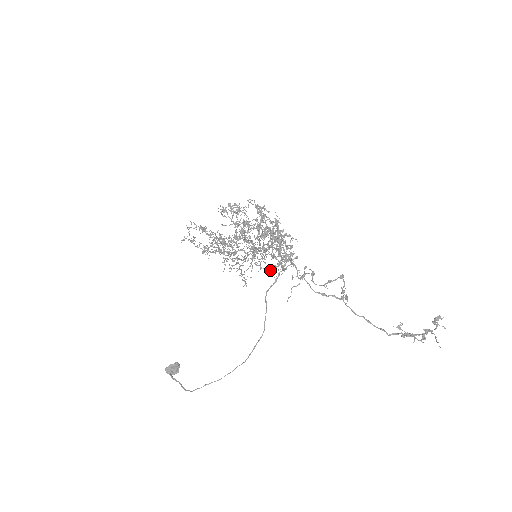
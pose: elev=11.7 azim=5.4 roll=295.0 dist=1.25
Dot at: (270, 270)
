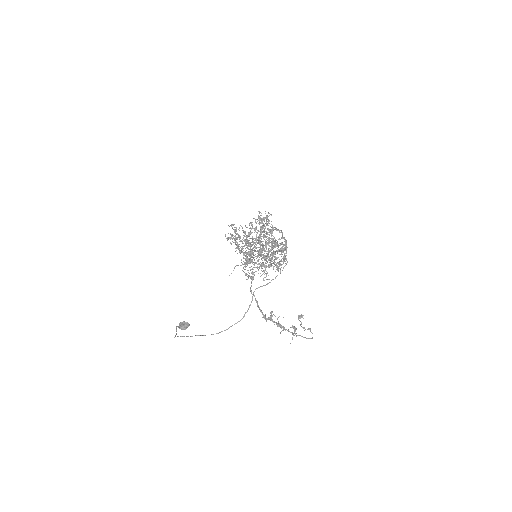
Dot at: (265, 273)
